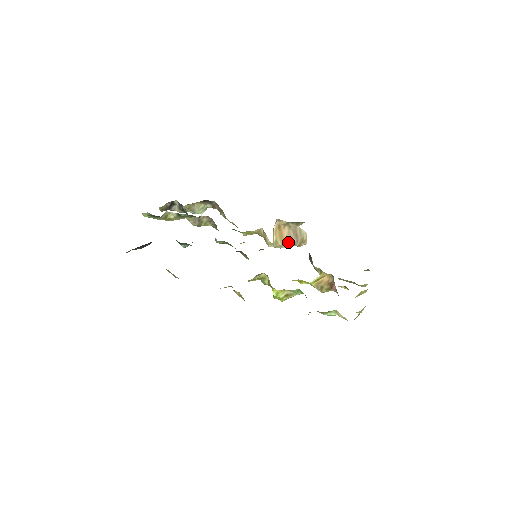
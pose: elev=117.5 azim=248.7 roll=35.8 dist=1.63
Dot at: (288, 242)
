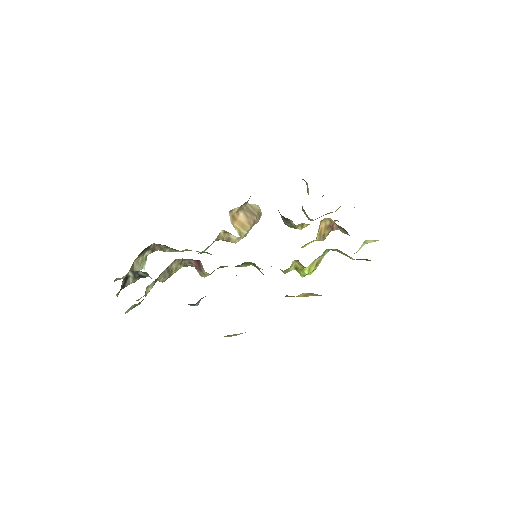
Dot at: (251, 225)
